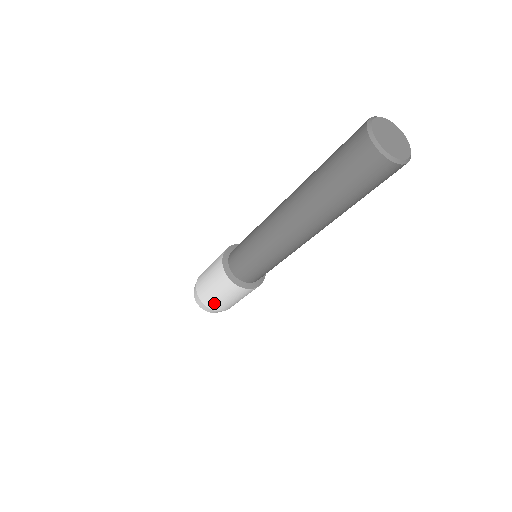
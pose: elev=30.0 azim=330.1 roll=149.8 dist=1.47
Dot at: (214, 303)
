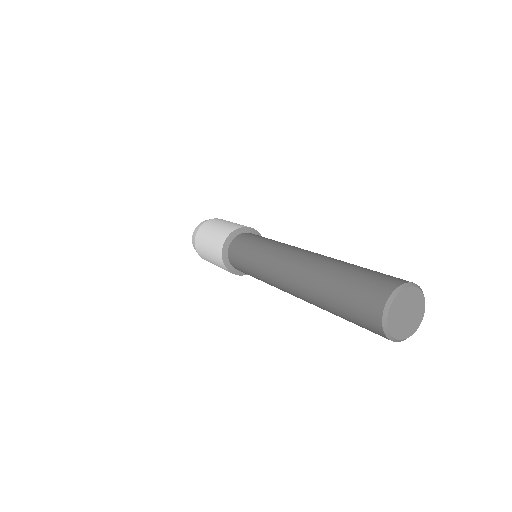
Dot at: occluded
